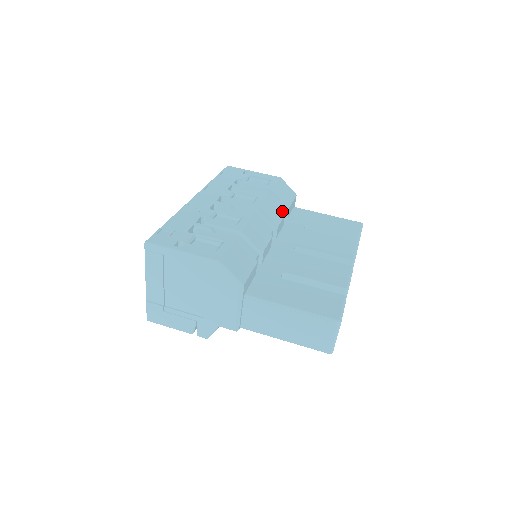
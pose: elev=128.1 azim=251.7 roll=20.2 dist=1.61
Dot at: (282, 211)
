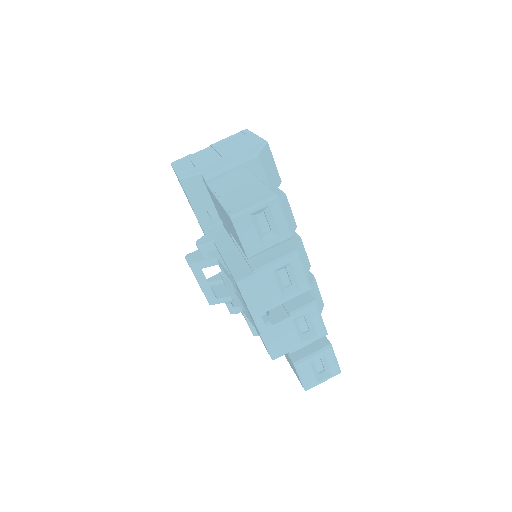
Dot at: occluded
